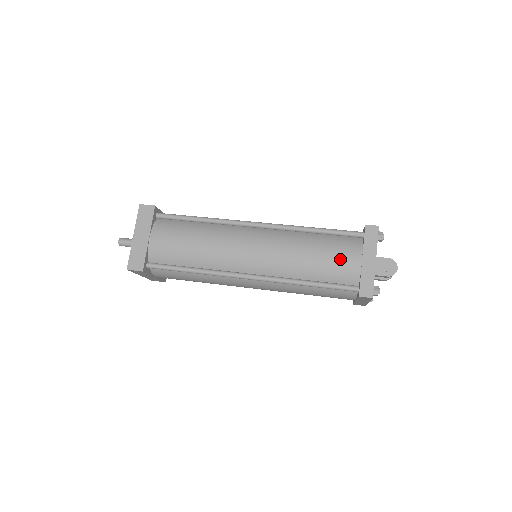
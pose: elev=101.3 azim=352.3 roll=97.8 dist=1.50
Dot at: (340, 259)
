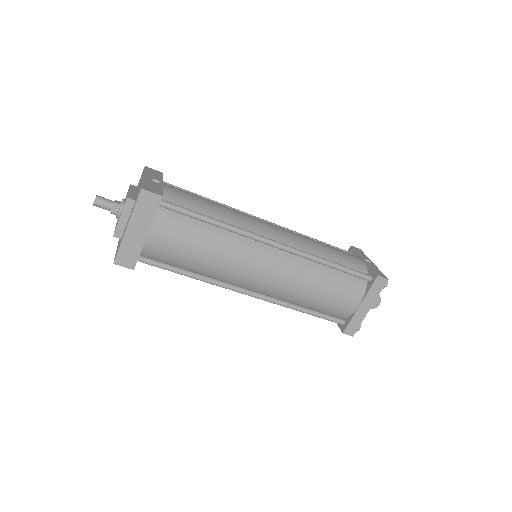
Dot at: (342, 300)
